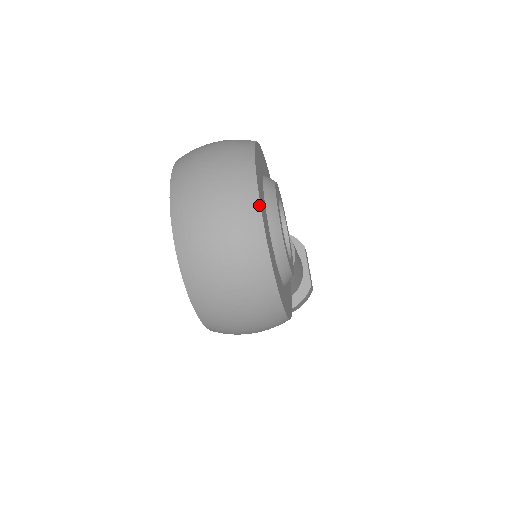
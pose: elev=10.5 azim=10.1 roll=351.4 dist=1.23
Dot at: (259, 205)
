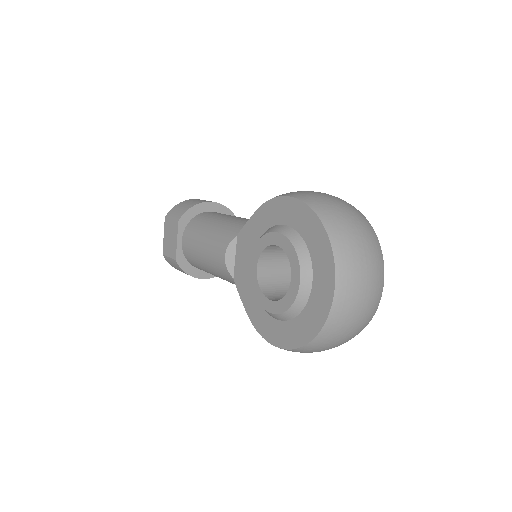
Dot at: occluded
